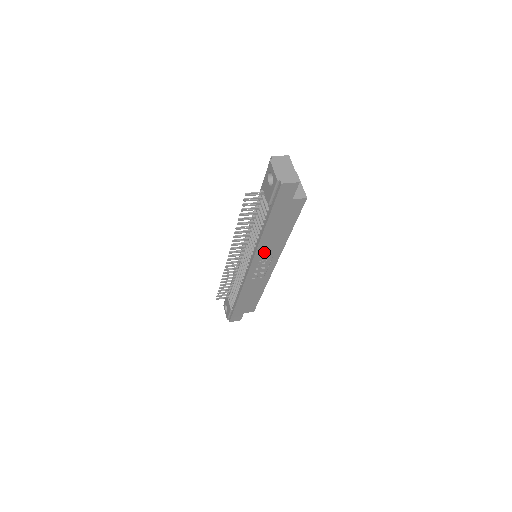
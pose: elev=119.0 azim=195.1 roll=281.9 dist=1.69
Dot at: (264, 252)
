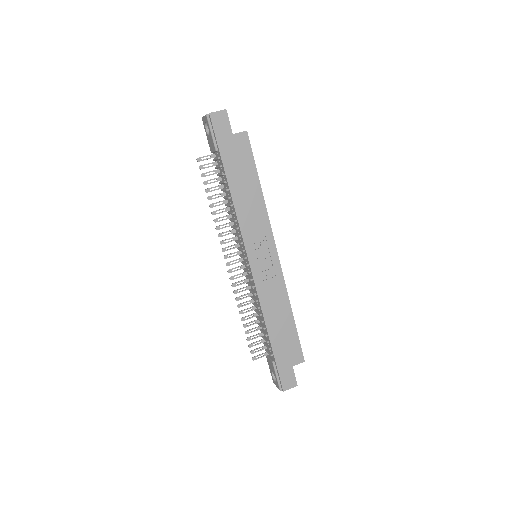
Dot at: (249, 226)
